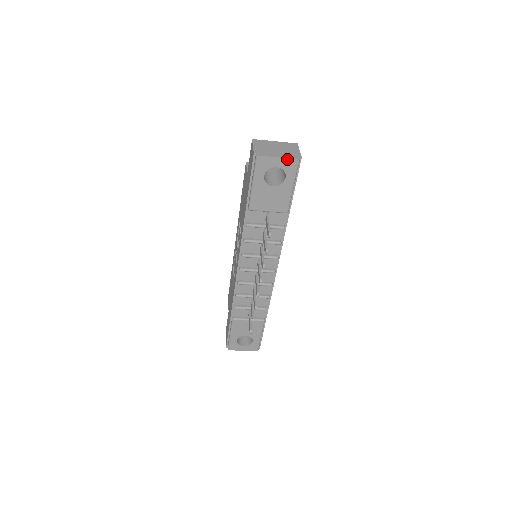
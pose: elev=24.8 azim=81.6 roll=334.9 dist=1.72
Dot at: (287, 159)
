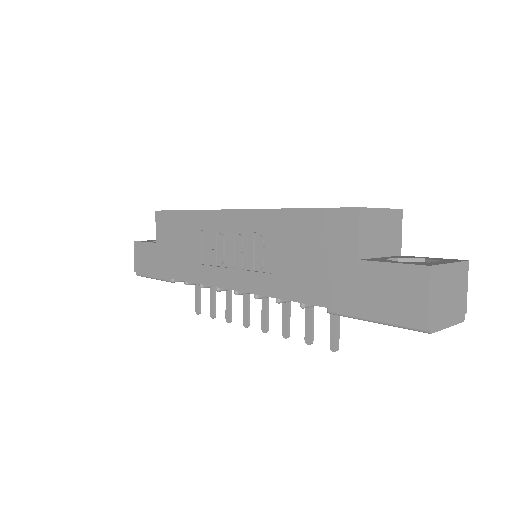
Dot at: (453, 324)
